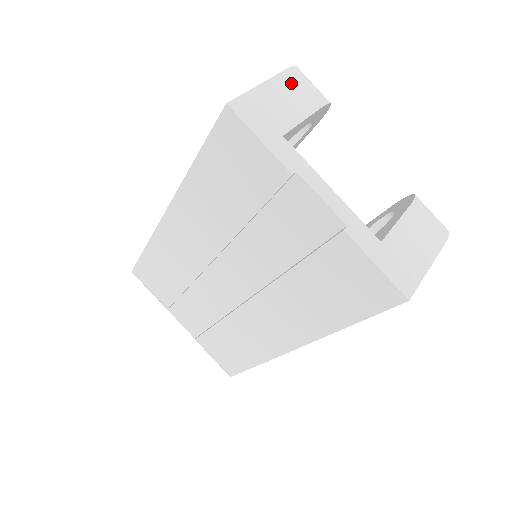
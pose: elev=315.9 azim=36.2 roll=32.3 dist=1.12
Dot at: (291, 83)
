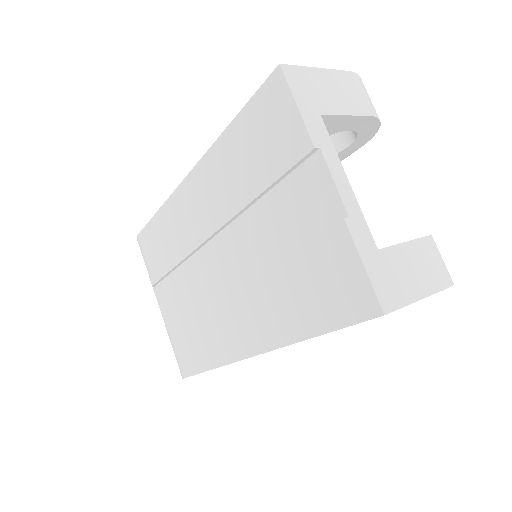
Dot at: (349, 83)
